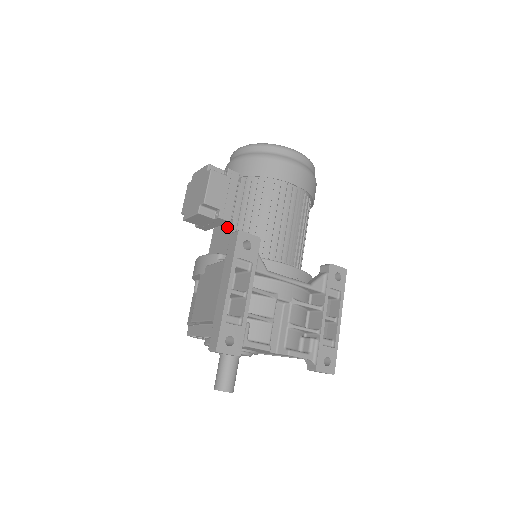
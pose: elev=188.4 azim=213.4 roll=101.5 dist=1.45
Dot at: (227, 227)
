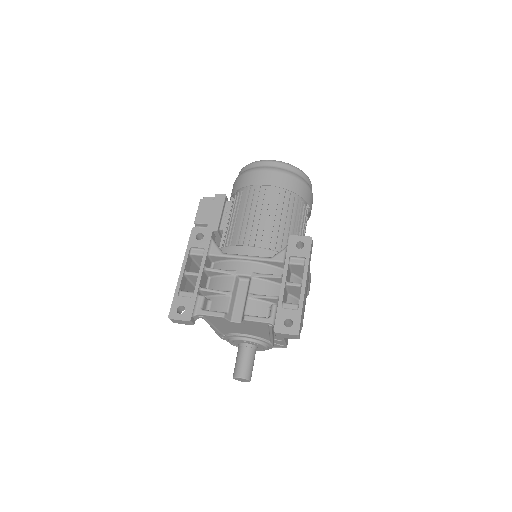
Dot at: occluded
